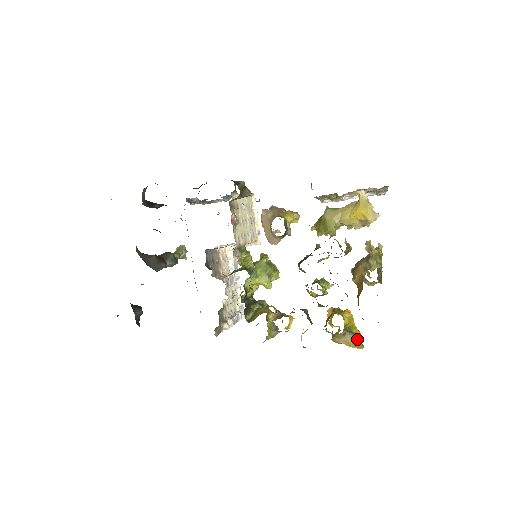
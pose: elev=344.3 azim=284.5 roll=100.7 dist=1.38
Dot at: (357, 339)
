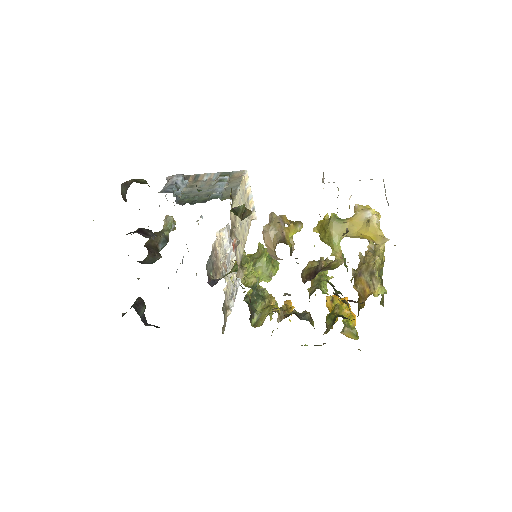
Dot at: (354, 333)
